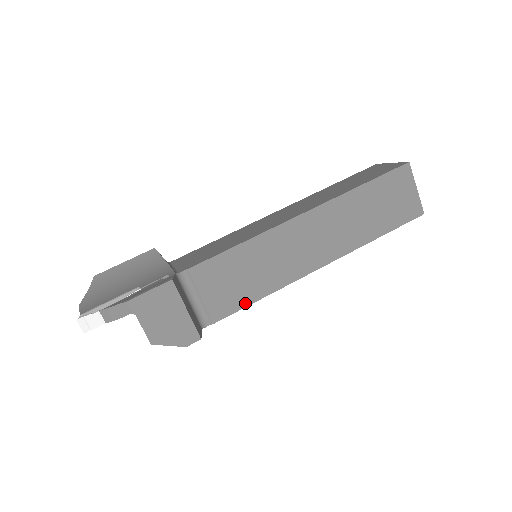
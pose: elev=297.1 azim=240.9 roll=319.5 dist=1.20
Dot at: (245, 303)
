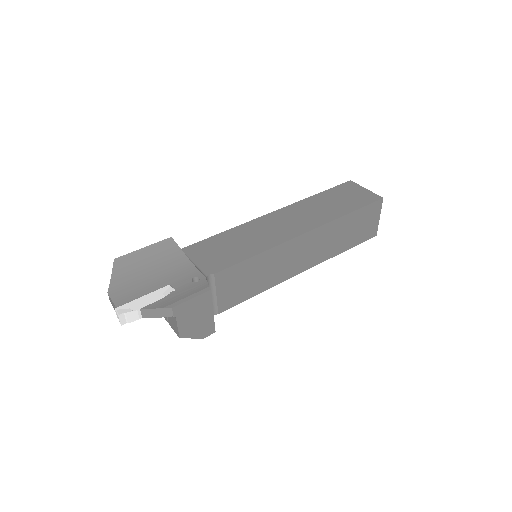
Dot at: (245, 298)
